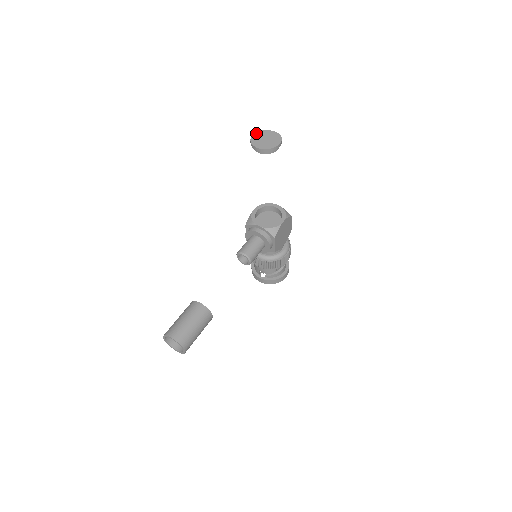
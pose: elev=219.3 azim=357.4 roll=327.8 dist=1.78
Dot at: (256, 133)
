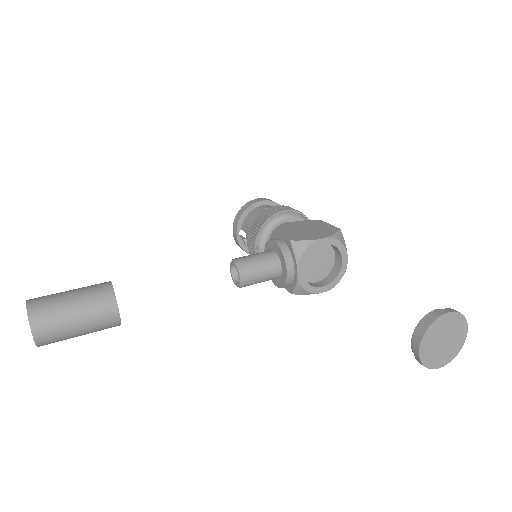
Dot at: (454, 314)
